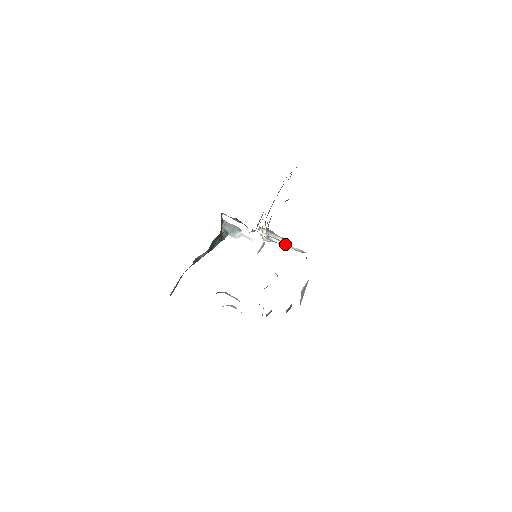
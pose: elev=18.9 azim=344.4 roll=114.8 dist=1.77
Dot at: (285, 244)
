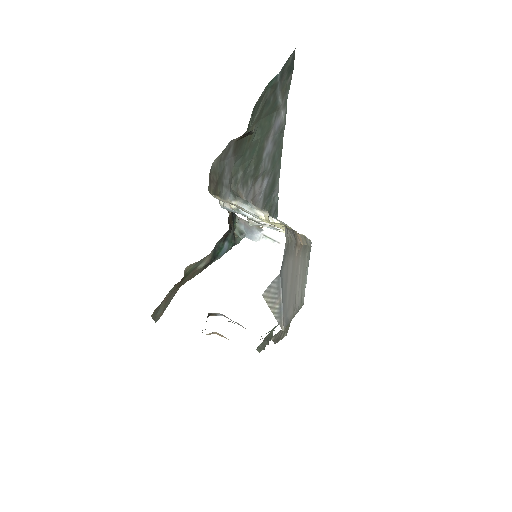
Dot at: occluded
